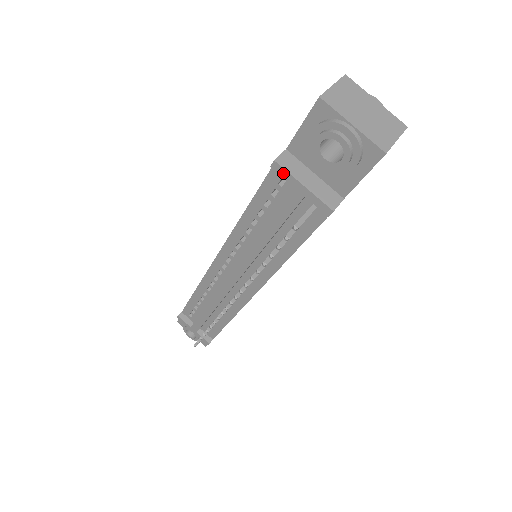
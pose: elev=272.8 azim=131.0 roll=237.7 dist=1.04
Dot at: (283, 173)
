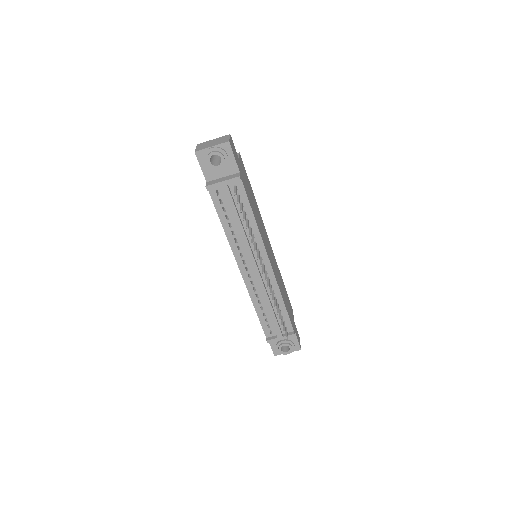
Dot at: (213, 187)
